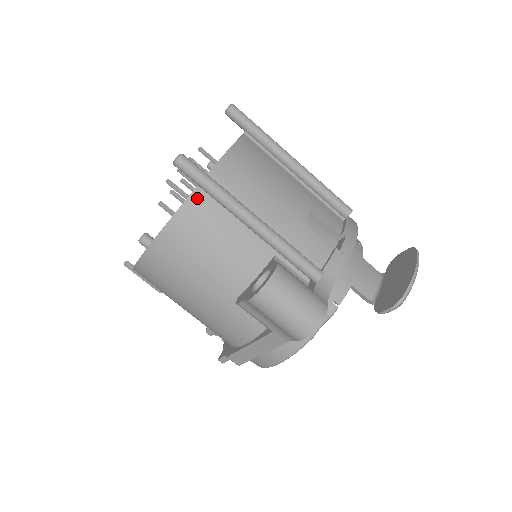
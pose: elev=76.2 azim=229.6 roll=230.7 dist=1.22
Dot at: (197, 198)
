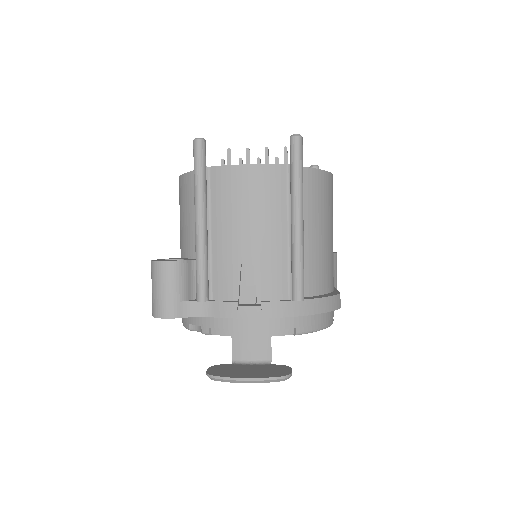
Dot at: occluded
